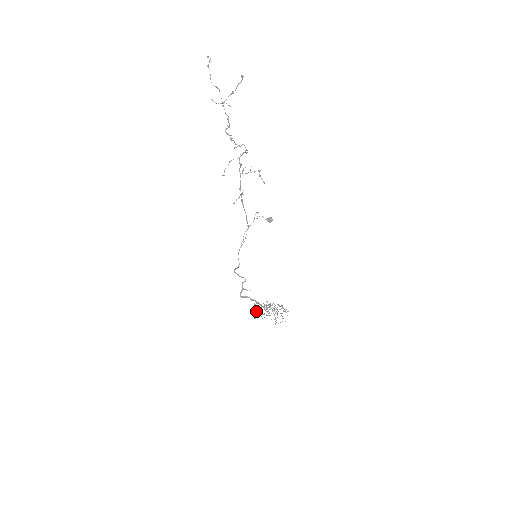
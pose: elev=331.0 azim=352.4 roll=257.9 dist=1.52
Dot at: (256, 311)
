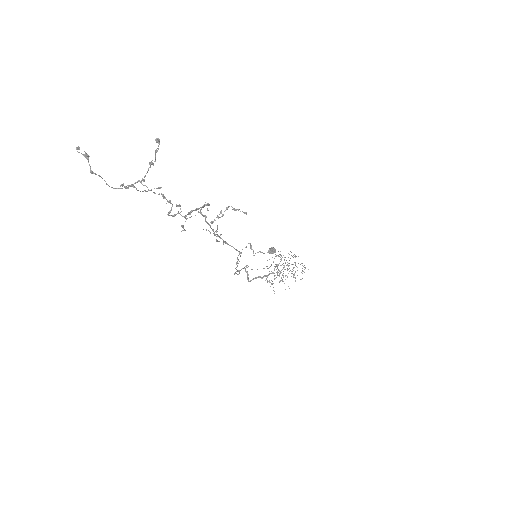
Dot at: (274, 291)
